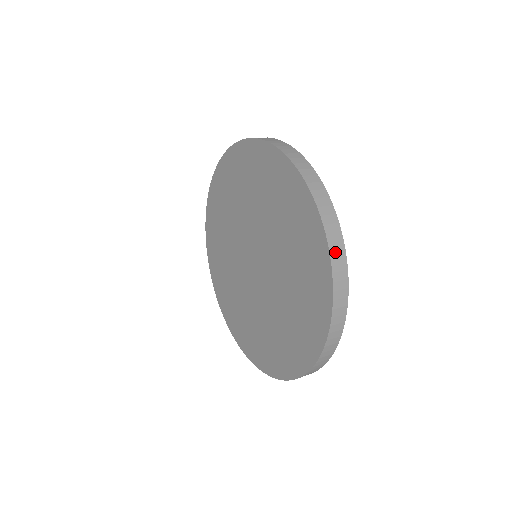
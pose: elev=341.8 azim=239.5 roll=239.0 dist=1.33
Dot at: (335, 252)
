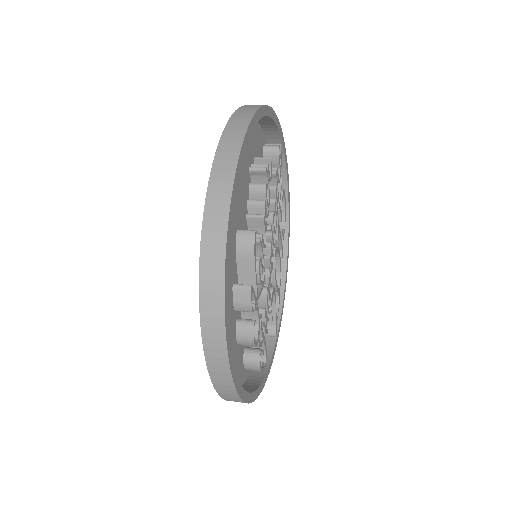
Dot at: (243, 111)
